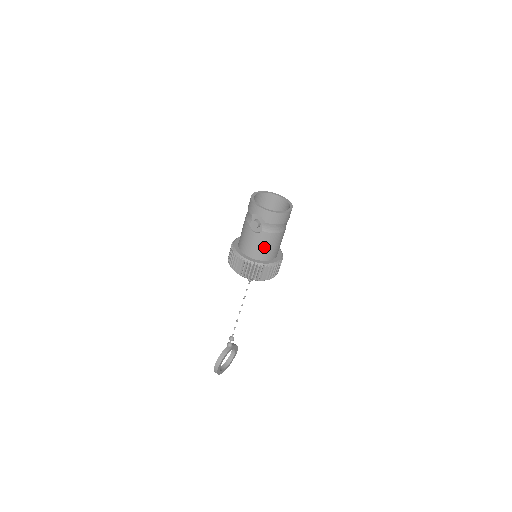
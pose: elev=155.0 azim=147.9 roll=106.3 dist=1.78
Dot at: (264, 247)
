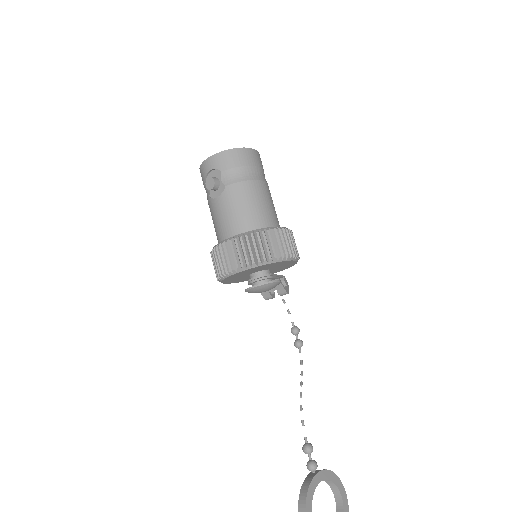
Dot at: (241, 209)
